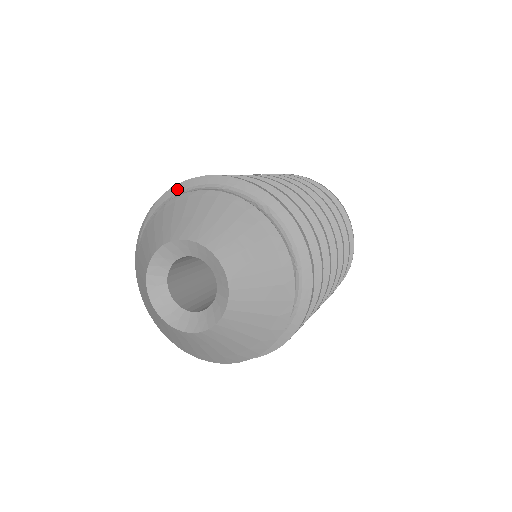
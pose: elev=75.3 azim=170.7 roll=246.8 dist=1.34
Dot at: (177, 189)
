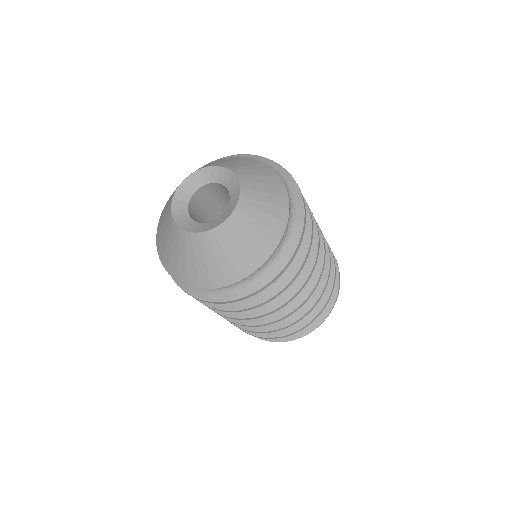
Dot at: (256, 157)
